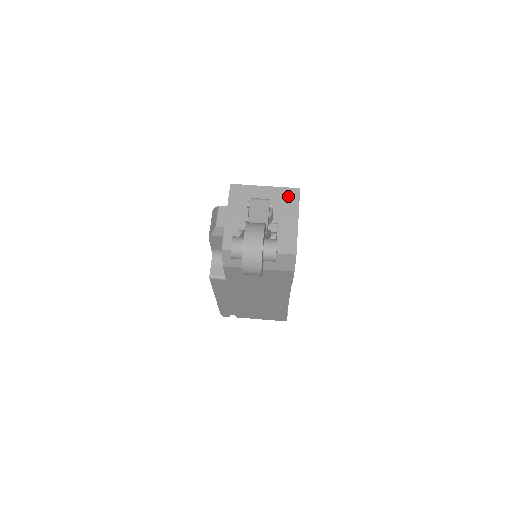
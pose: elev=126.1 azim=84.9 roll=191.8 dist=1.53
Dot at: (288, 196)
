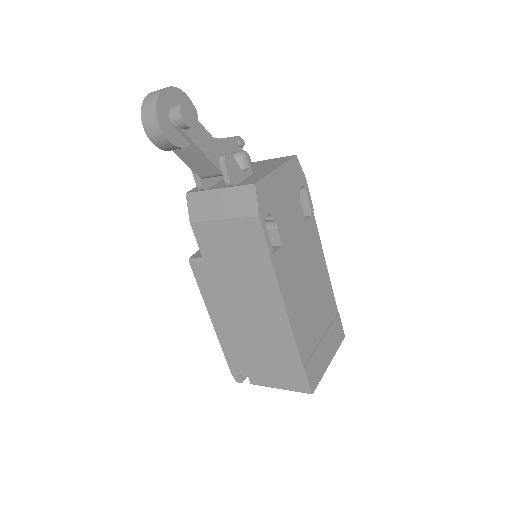
Dot at: (279, 160)
